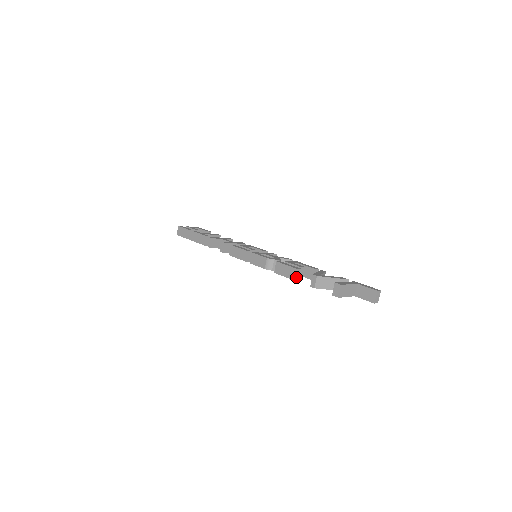
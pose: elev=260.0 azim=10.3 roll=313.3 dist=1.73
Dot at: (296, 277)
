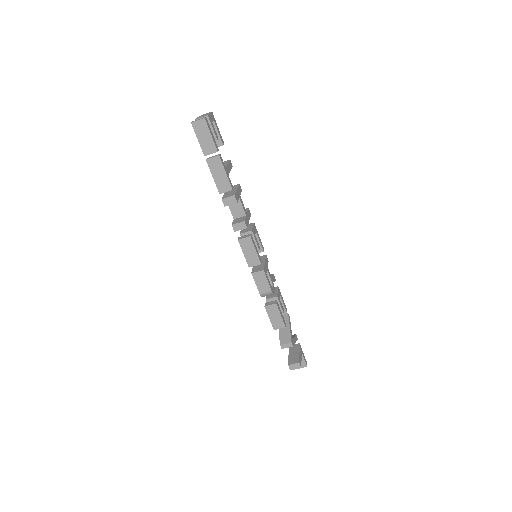
Dot at: (278, 328)
